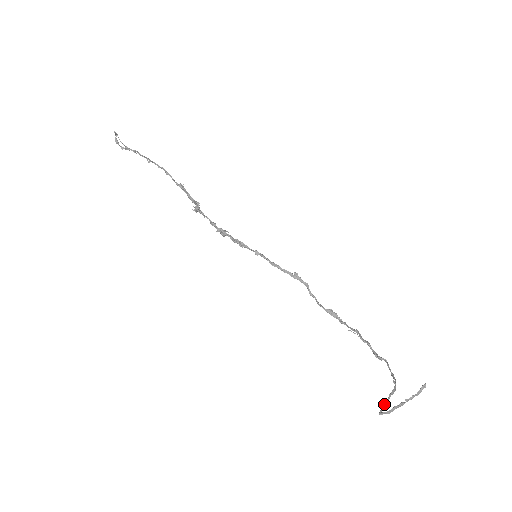
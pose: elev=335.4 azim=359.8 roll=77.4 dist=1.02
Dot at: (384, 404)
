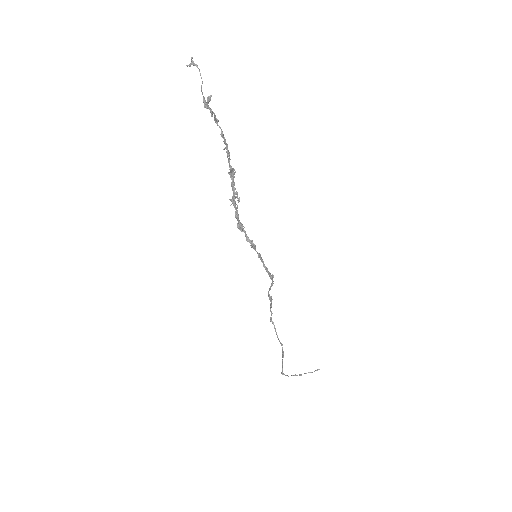
Dot at: occluded
